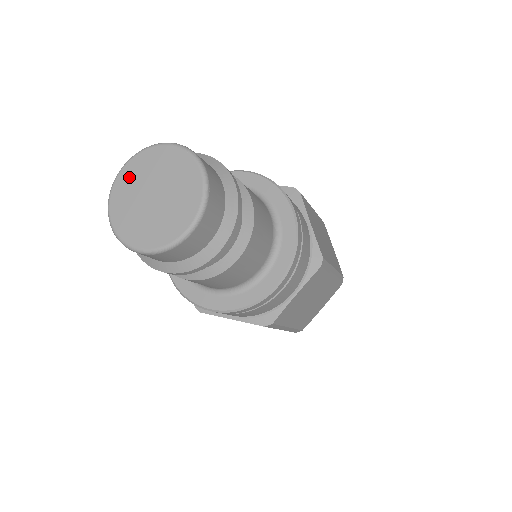
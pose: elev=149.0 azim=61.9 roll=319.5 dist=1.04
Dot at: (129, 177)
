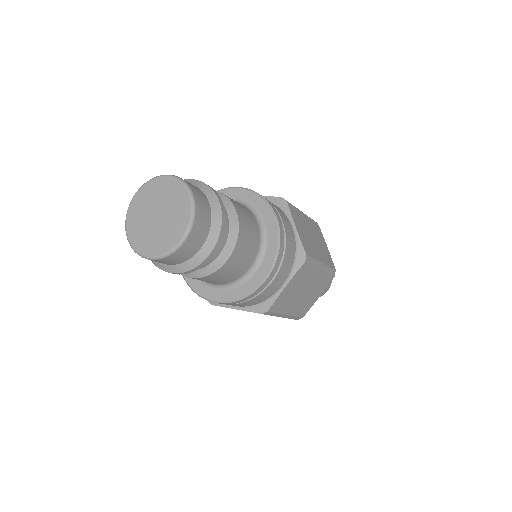
Dot at: (161, 187)
